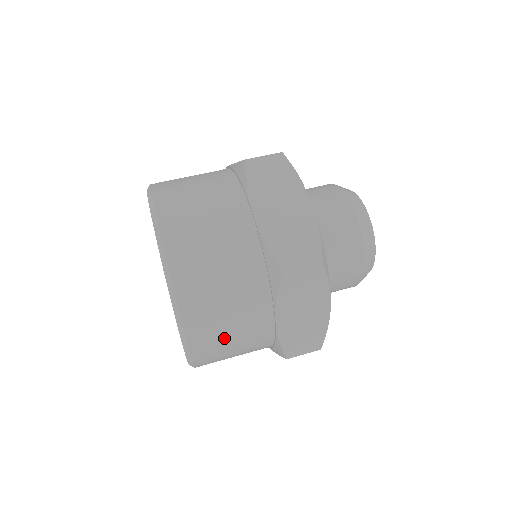
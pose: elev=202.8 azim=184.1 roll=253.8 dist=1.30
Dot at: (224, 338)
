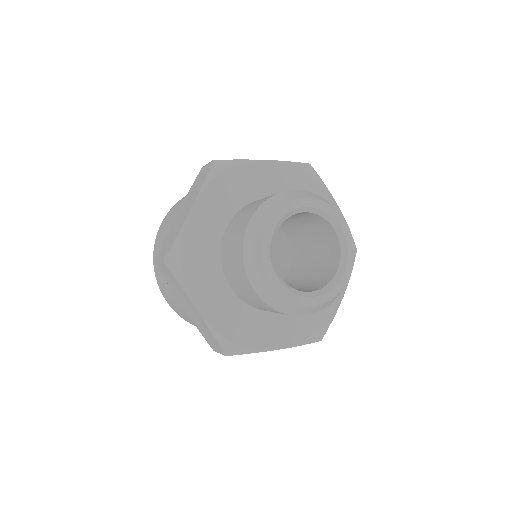
Dot at: (176, 307)
